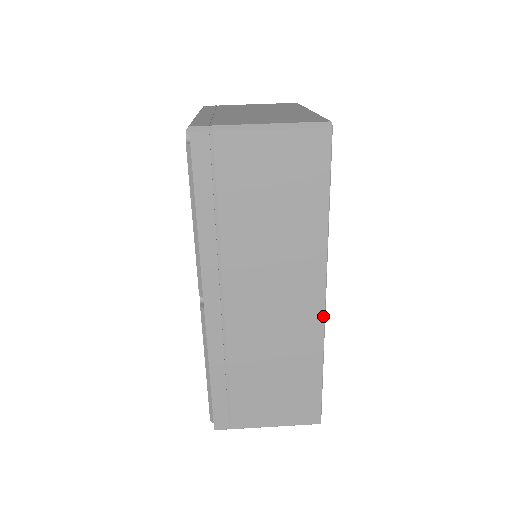
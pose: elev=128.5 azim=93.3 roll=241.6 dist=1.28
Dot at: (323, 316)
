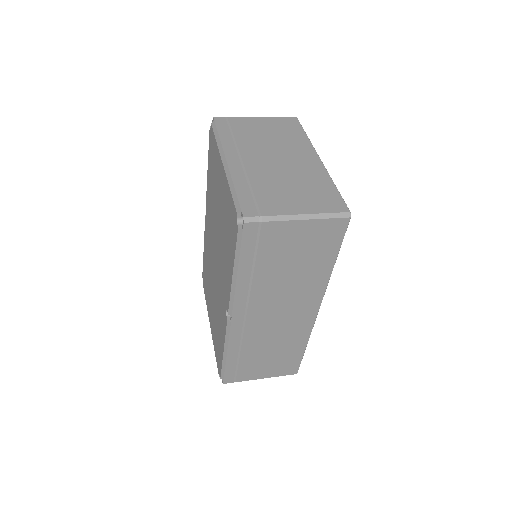
Dot at: (314, 320)
